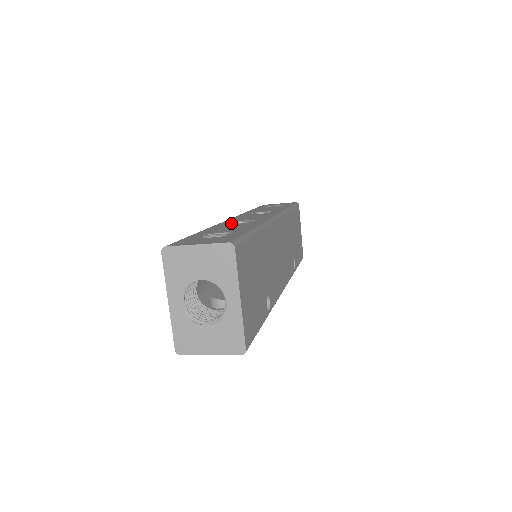
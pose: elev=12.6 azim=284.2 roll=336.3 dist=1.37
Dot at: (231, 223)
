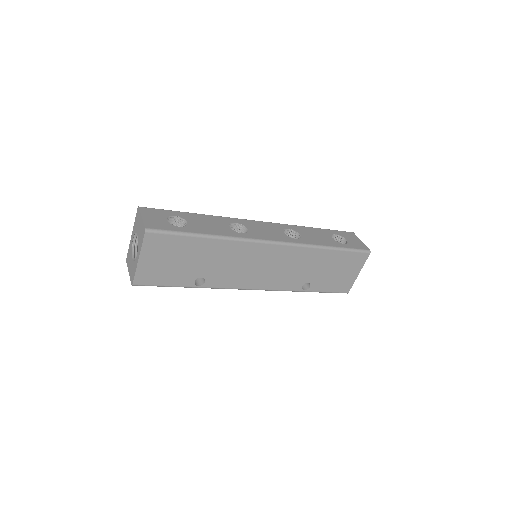
Dot at: (239, 223)
